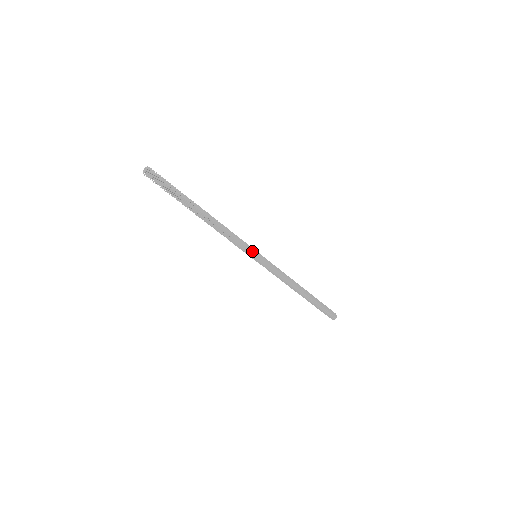
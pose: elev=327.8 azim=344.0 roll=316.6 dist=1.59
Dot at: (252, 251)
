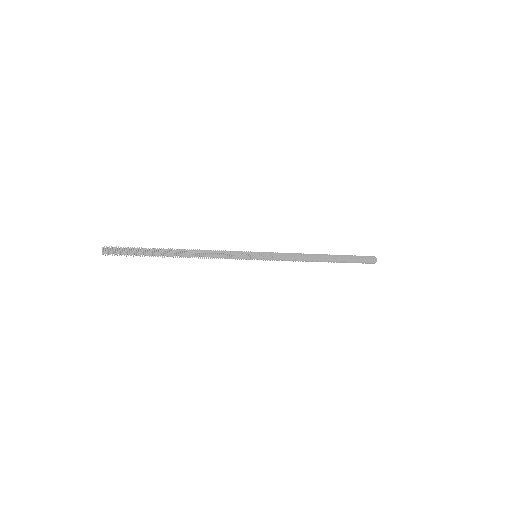
Dot at: (248, 255)
